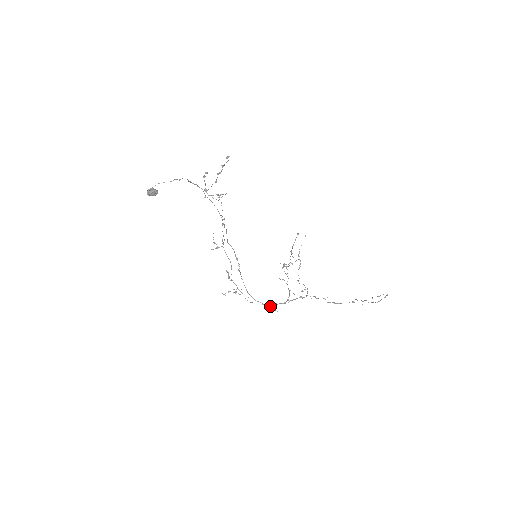
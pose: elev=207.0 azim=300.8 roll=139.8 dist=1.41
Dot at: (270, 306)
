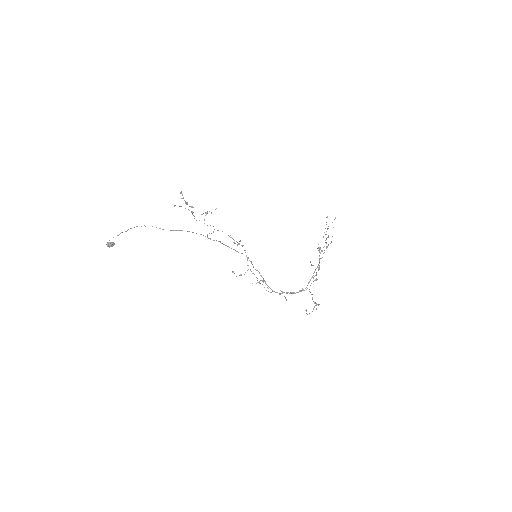
Dot at: (284, 296)
